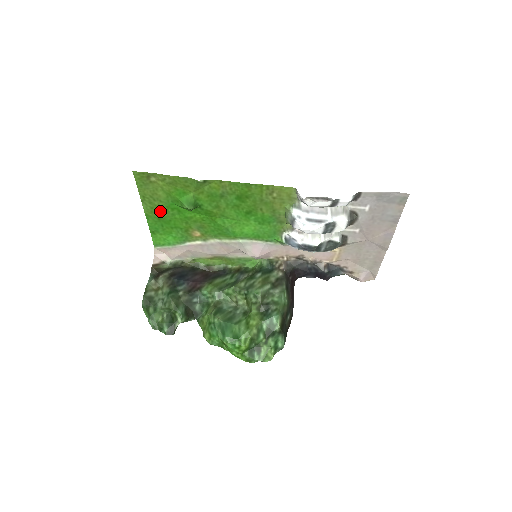
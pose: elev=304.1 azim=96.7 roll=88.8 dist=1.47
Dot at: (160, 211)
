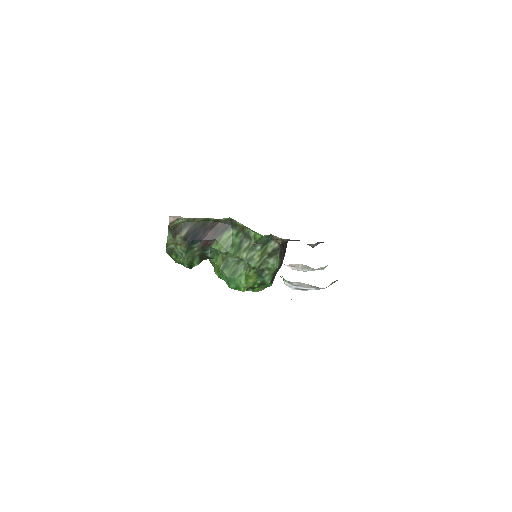
Dot at: occluded
